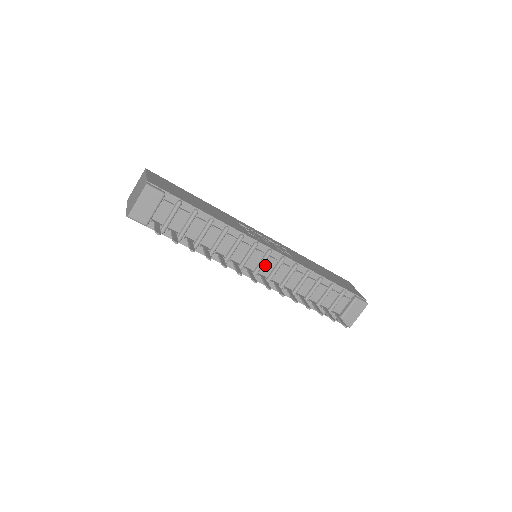
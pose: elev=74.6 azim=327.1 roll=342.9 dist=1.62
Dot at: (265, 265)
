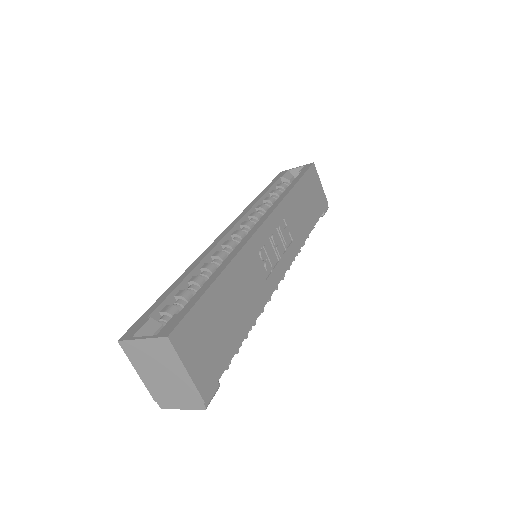
Dot at: occluded
